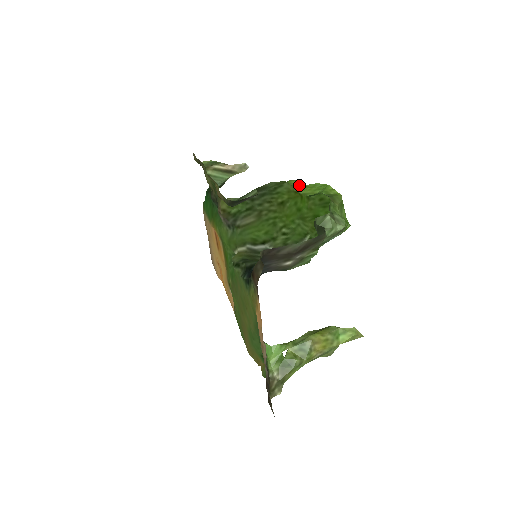
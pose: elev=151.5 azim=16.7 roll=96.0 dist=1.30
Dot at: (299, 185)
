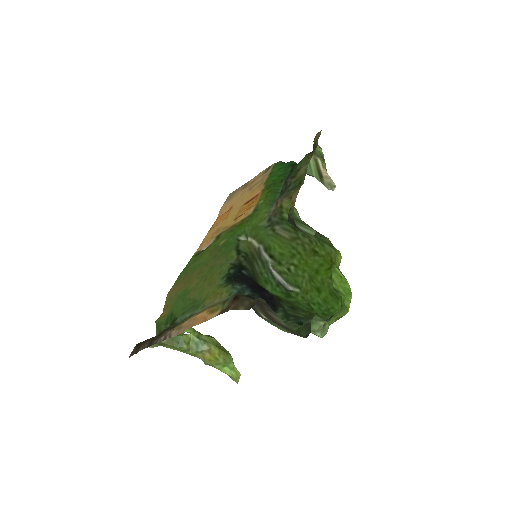
Dot at: (339, 264)
